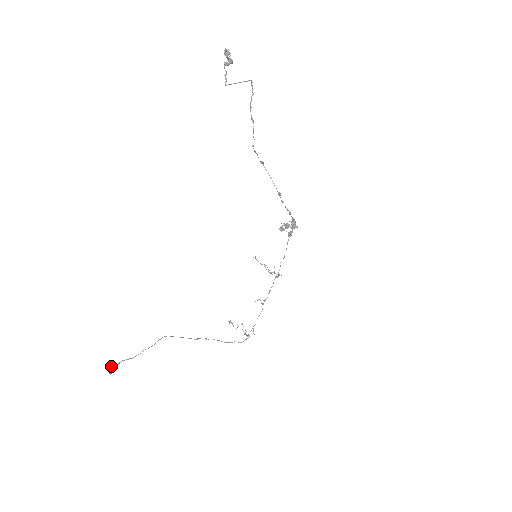
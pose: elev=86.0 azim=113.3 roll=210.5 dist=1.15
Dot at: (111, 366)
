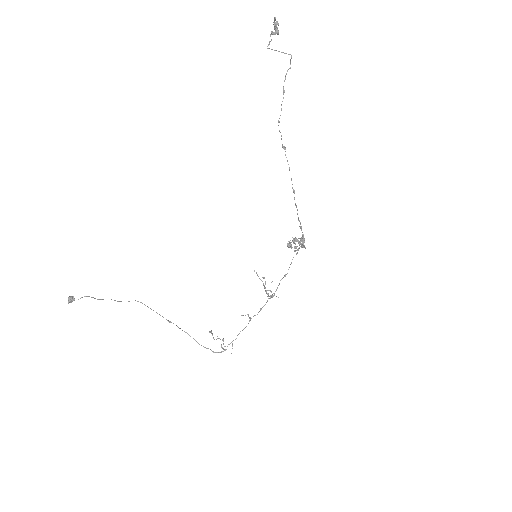
Dot at: occluded
